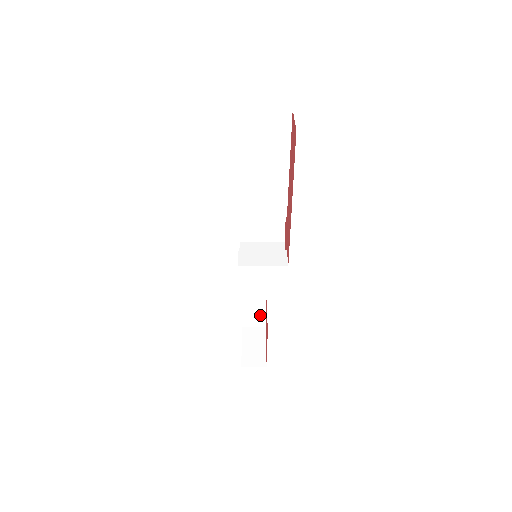
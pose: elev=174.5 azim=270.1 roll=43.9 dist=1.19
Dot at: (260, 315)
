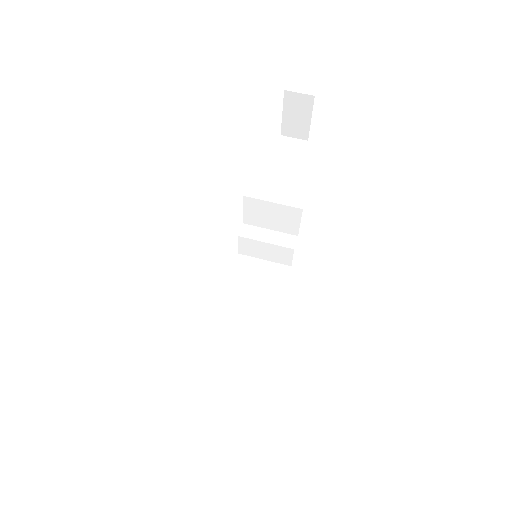
Dot at: occluded
